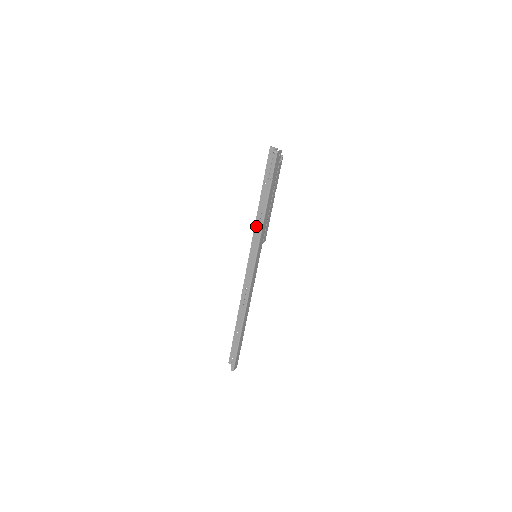
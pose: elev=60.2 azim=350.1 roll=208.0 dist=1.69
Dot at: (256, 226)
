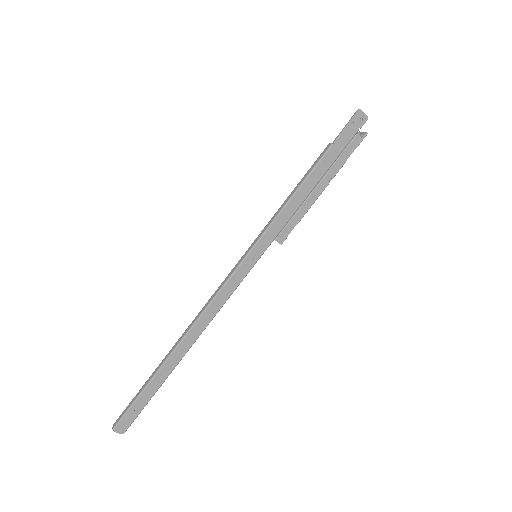
Dot at: occluded
